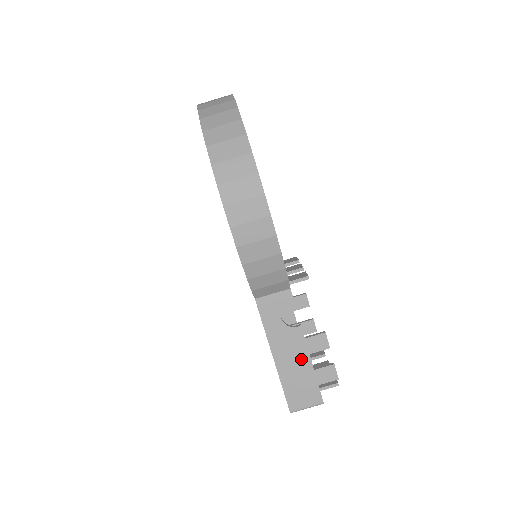
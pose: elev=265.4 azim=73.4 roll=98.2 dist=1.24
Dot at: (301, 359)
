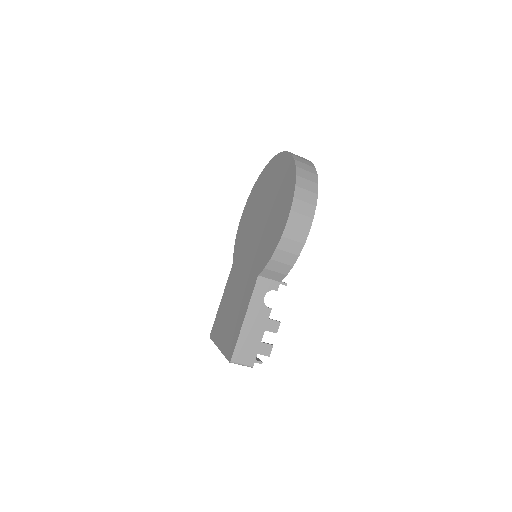
Dot at: (259, 330)
